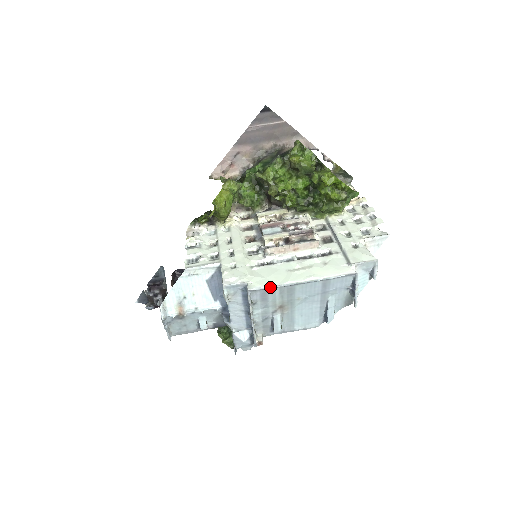
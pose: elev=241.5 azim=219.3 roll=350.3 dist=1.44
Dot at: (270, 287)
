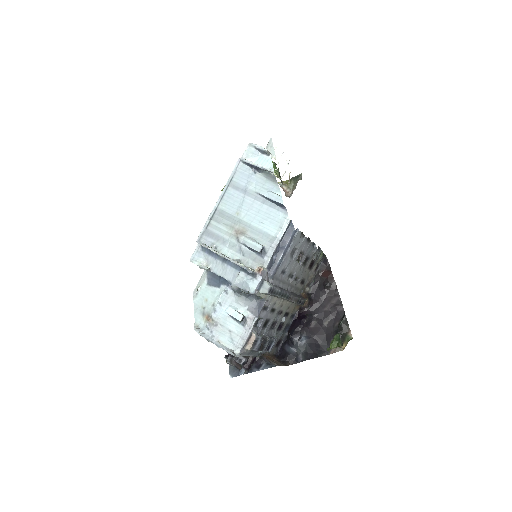
Dot at: (205, 225)
